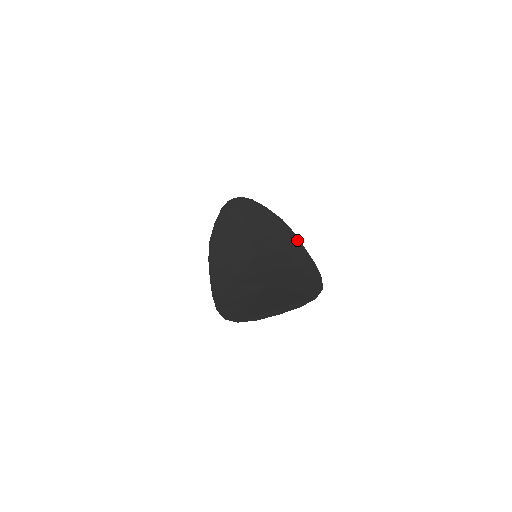
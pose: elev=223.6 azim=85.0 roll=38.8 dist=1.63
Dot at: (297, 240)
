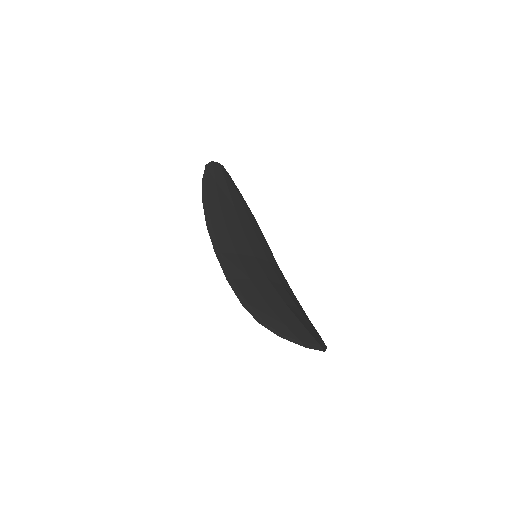
Dot at: (272, 254)
